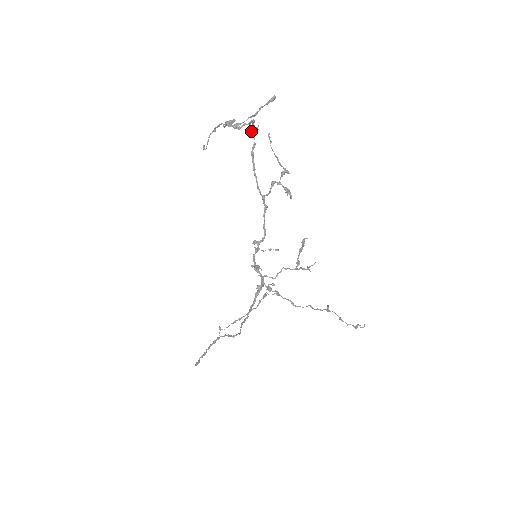
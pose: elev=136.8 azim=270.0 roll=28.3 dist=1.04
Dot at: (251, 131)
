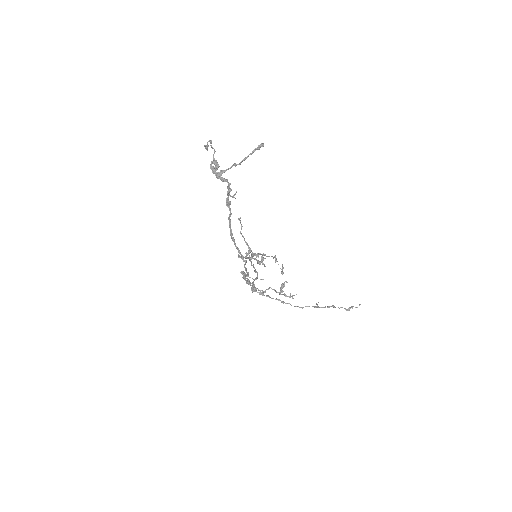
Dot at: (226, 203)
